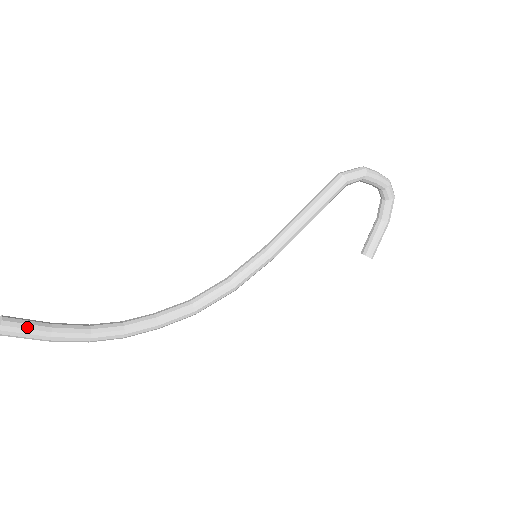
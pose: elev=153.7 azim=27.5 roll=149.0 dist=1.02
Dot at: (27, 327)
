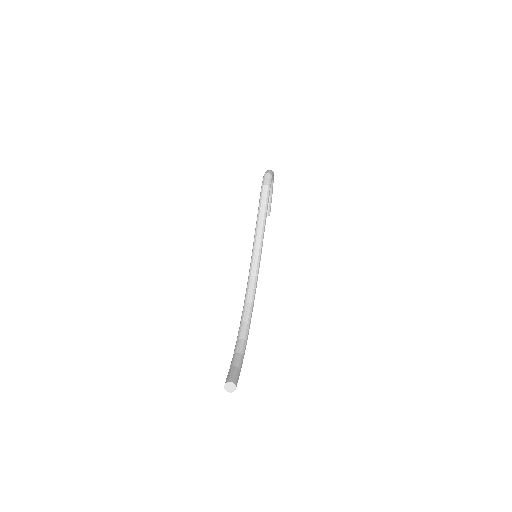
Dot at: (237, 376)
